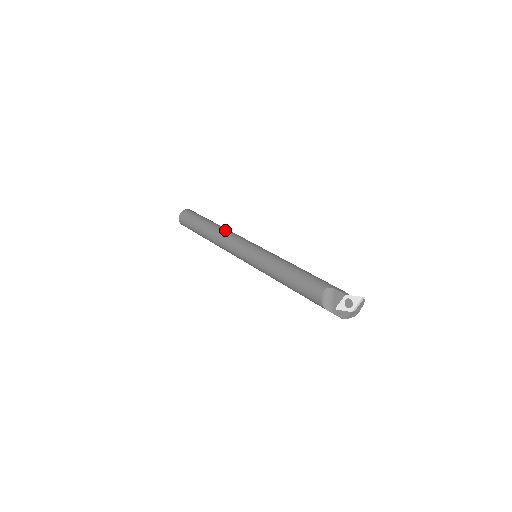
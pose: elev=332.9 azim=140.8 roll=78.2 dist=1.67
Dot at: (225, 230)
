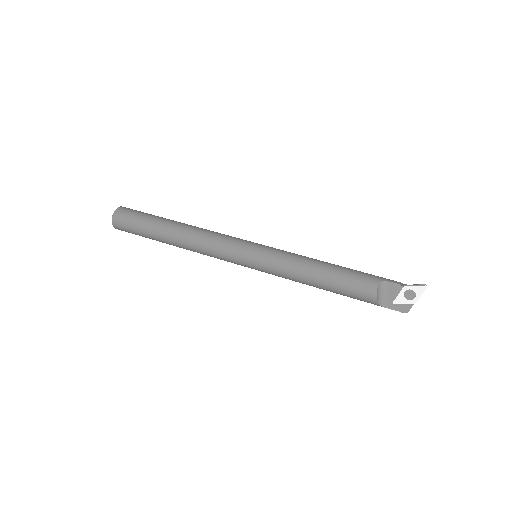
Dot at: (198, 229)
